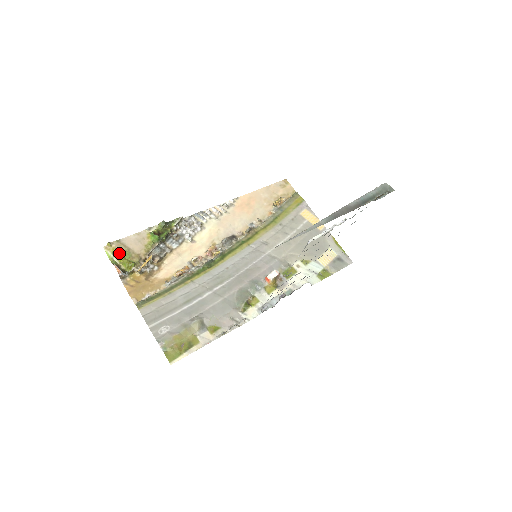
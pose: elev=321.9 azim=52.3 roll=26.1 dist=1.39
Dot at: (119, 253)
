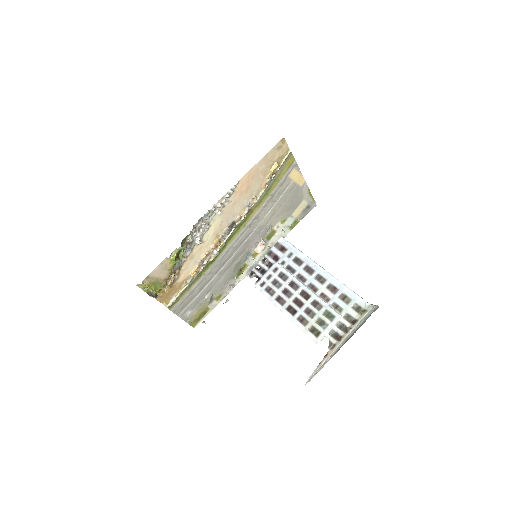
Dot at: (150, 286)
